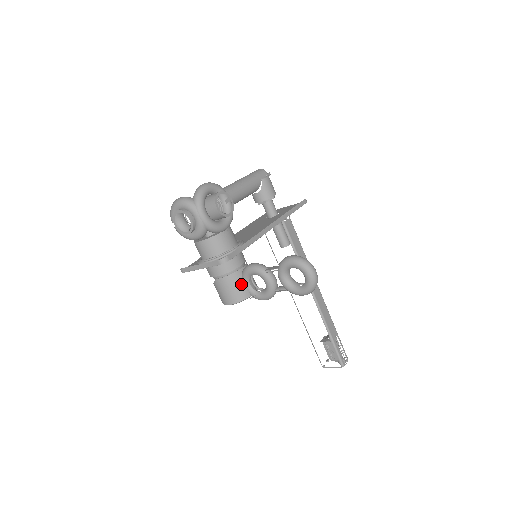
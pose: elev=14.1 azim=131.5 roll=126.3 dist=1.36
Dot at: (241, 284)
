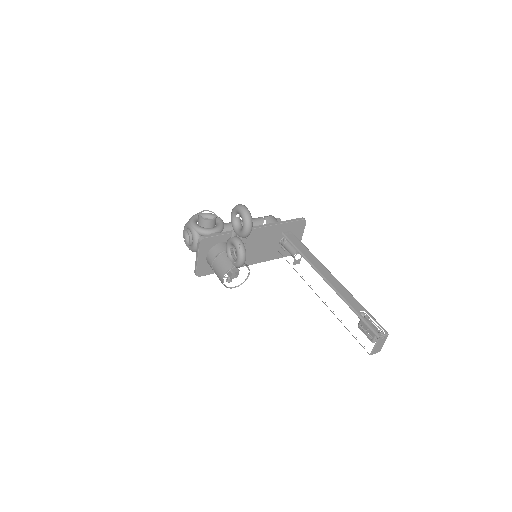
Dot at: (226, 260)
